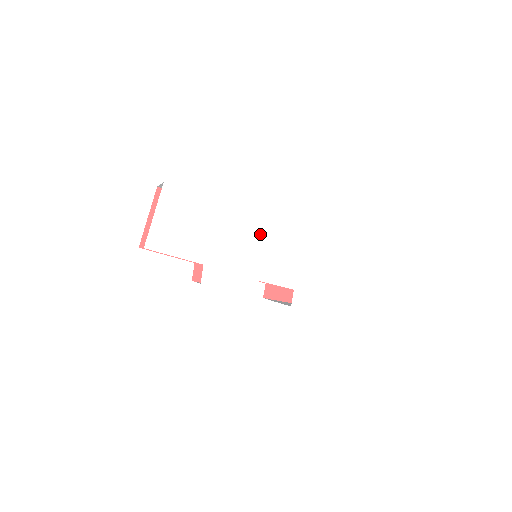
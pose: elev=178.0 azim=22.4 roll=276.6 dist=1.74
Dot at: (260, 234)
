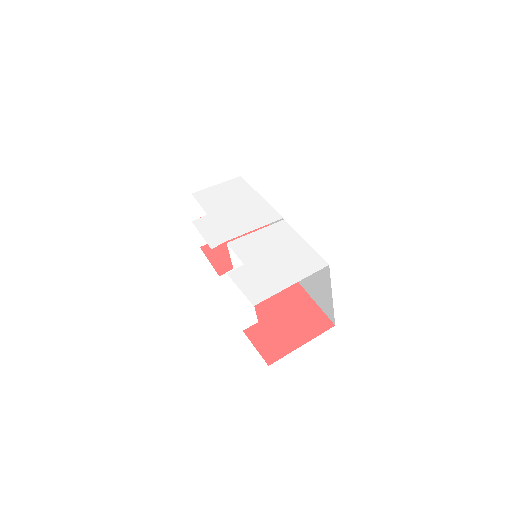
Dot at: (263, 219)
